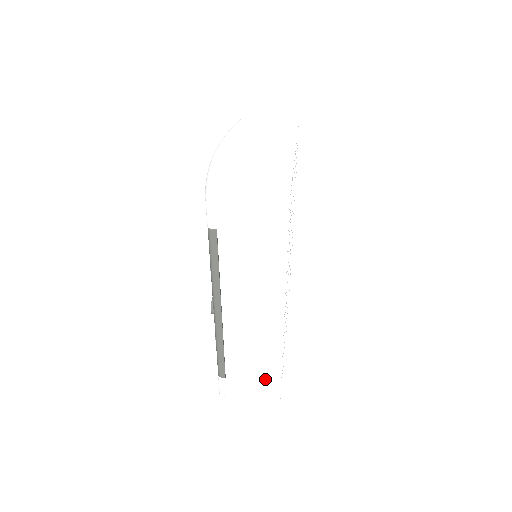
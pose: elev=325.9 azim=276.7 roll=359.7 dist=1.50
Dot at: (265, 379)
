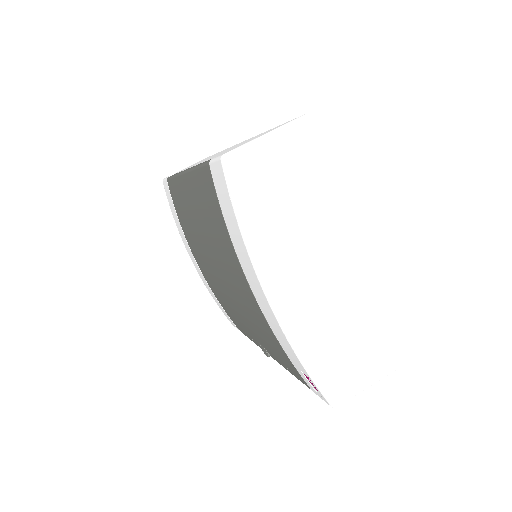
Dot at: occluded
